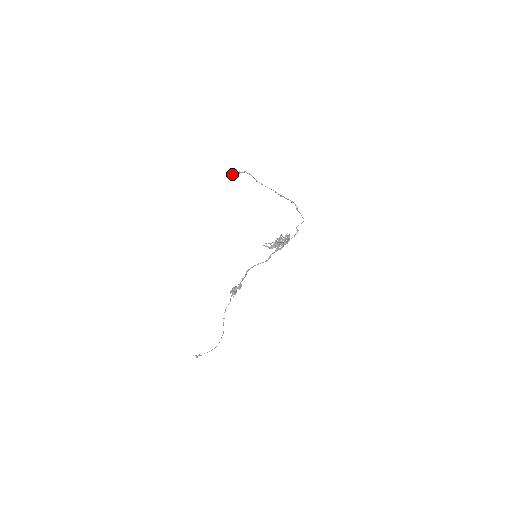
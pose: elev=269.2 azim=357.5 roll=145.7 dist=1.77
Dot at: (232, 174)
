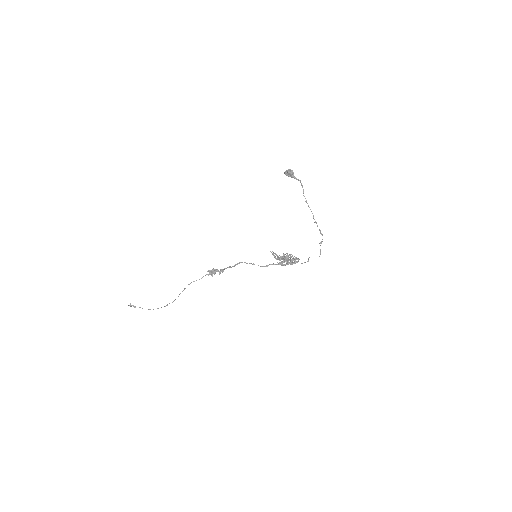
Dot at: (288, 174)
